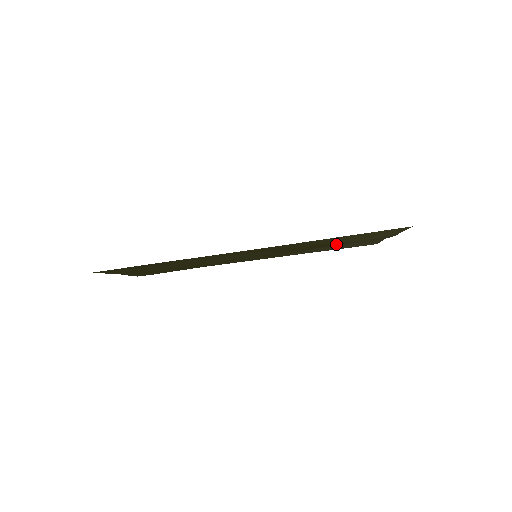
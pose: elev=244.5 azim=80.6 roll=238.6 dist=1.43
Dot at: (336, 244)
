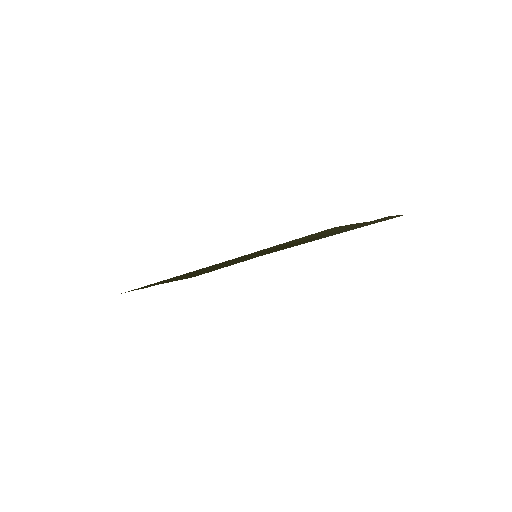
Dot at: occluded
